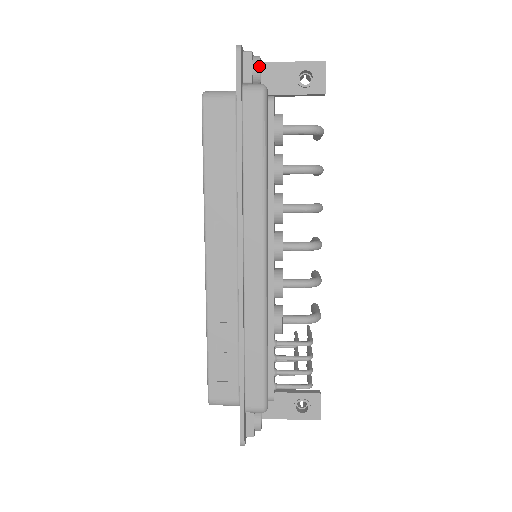
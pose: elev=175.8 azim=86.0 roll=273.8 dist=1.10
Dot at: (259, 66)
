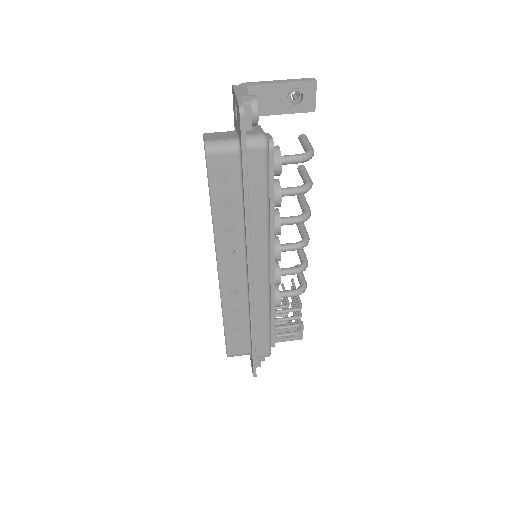
Dot at: occluded
